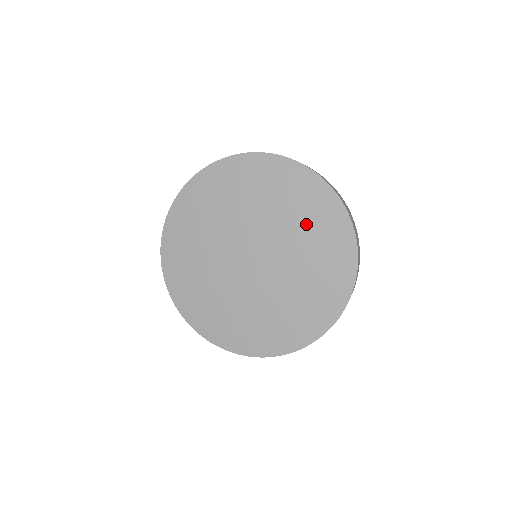
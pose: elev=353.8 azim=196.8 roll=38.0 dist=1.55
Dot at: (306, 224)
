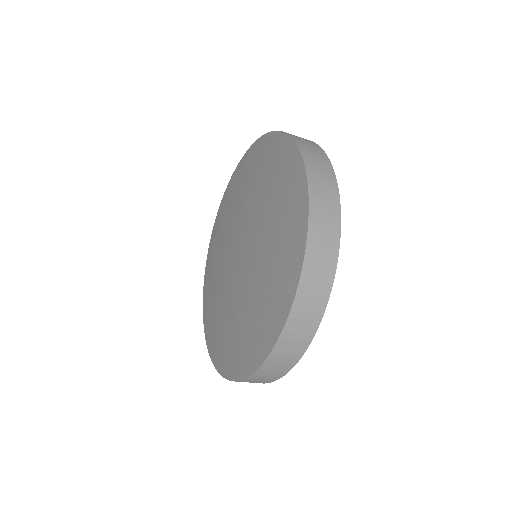
Dot at: (275, 215)
